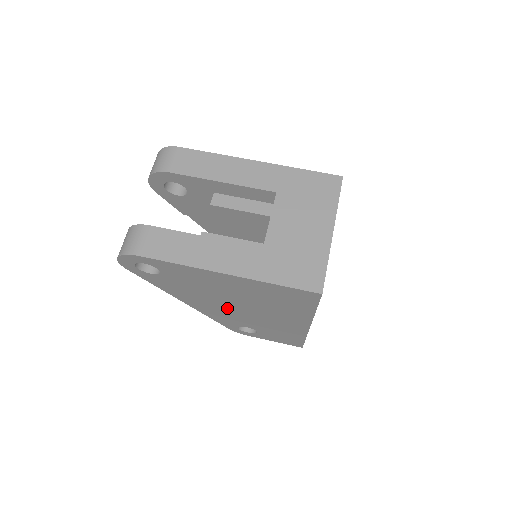
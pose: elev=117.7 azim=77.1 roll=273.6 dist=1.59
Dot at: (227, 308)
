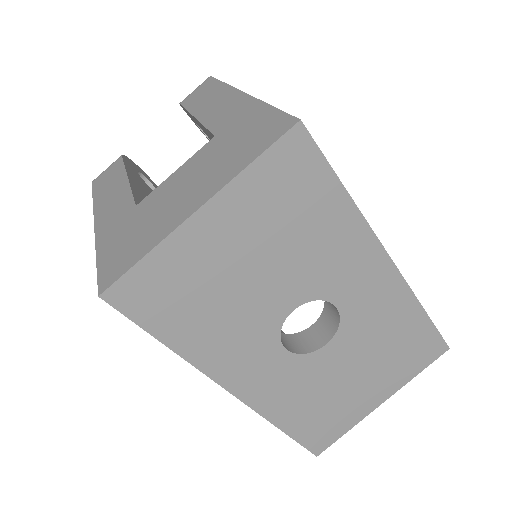
Dot at: occluded
